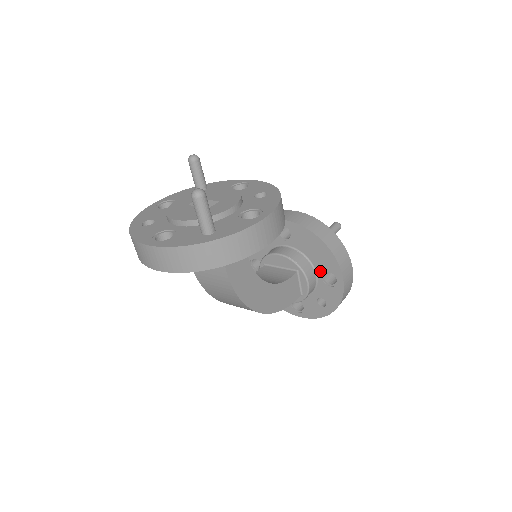
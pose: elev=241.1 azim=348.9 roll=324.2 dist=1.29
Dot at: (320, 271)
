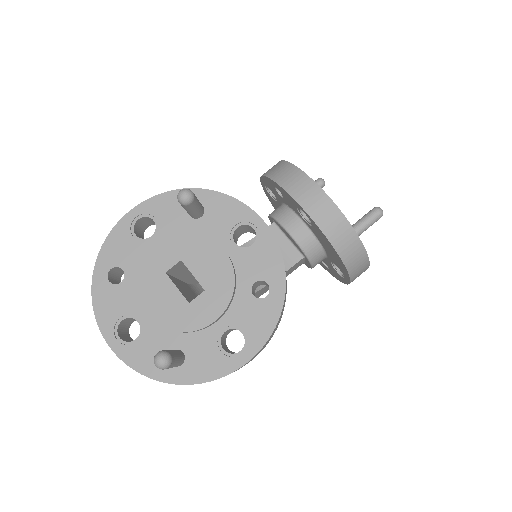
Dot at: (331, 260)
